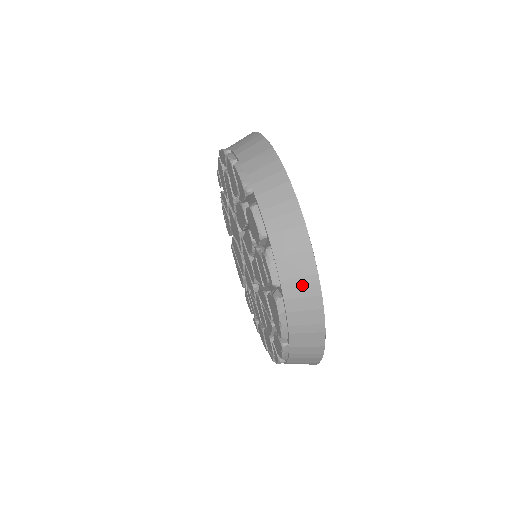
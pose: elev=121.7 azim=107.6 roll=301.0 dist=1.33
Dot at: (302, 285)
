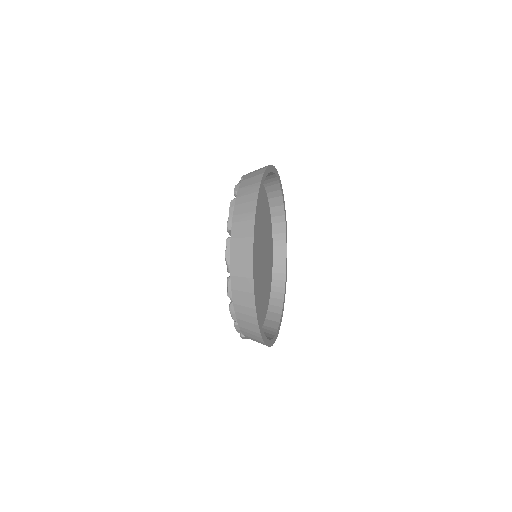
Dot at: (250, 188)
